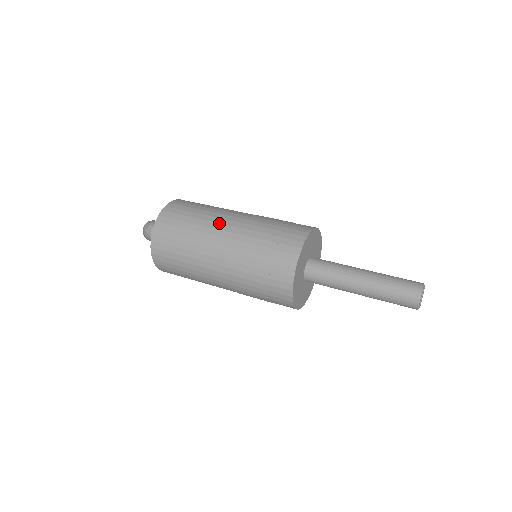
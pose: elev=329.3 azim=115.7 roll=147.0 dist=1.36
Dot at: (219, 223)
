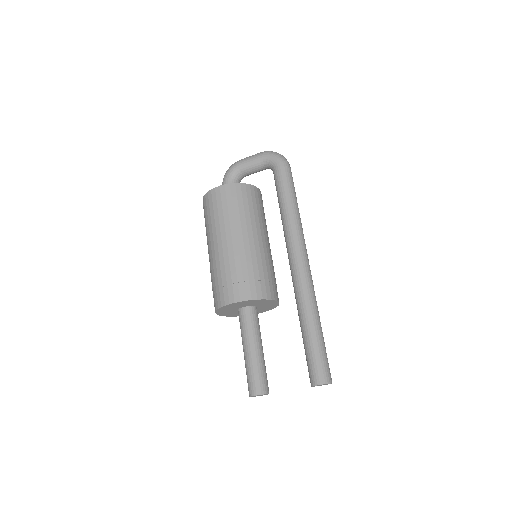
Dot at: (208, 246)
